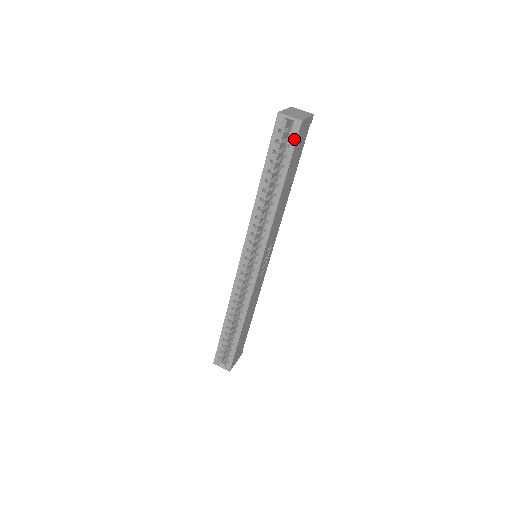
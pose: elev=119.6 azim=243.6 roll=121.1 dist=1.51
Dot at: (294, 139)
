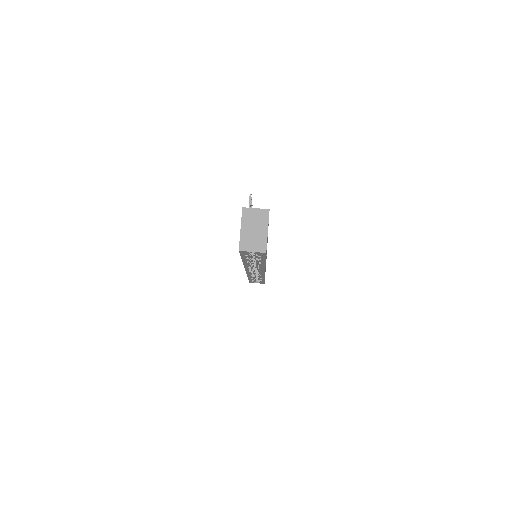
Dot at: (263, 256)
